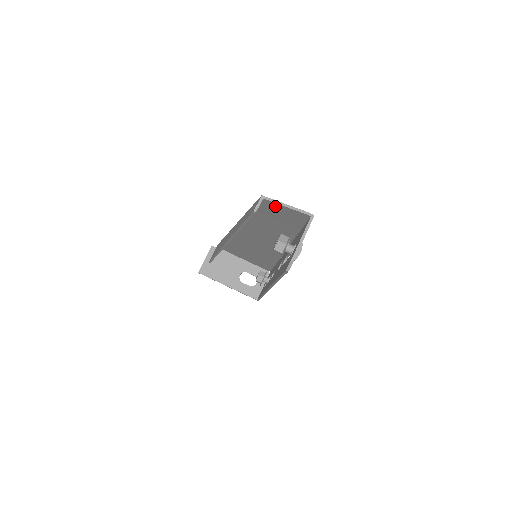
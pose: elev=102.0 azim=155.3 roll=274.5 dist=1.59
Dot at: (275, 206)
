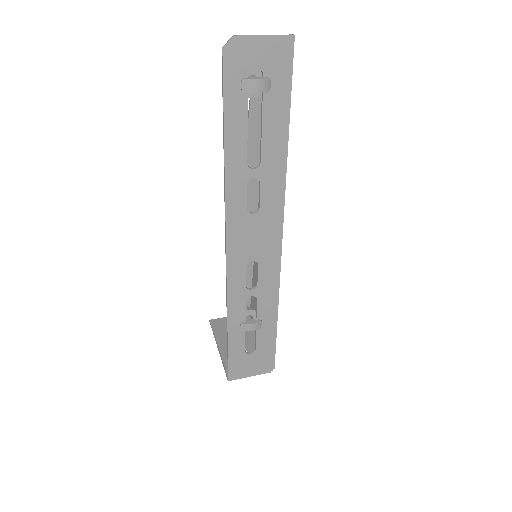
Dot at: occluded
